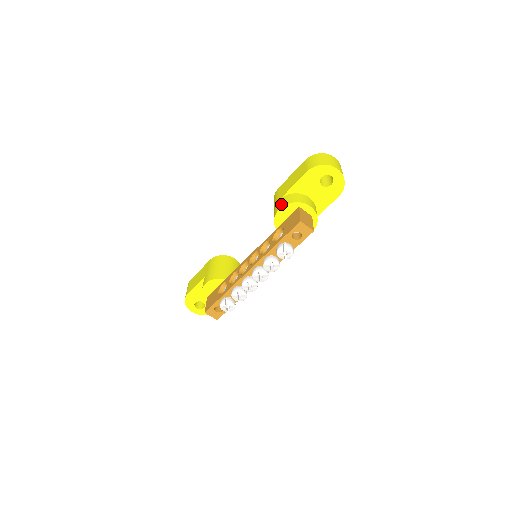
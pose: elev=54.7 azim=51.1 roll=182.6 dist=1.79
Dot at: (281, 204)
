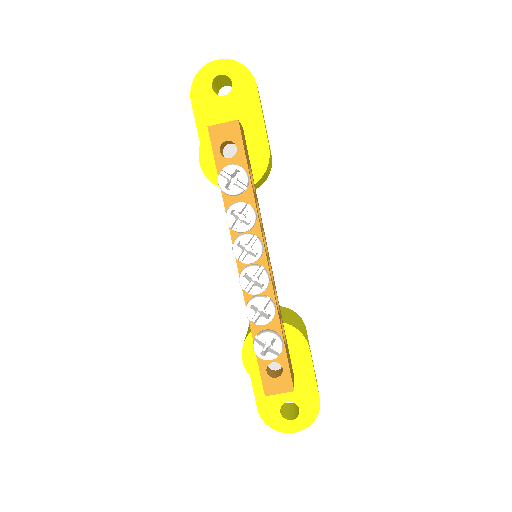
Dot at: (199, 158)
